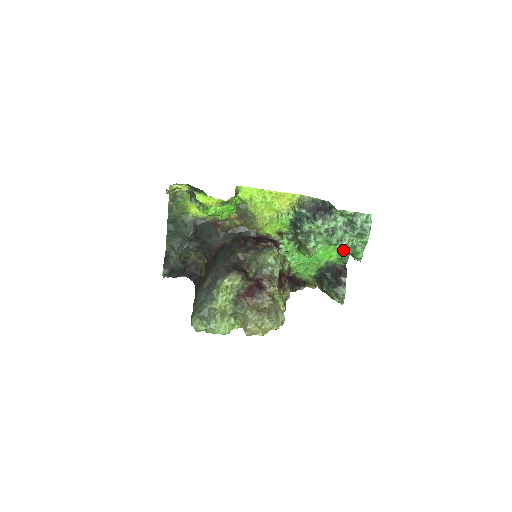
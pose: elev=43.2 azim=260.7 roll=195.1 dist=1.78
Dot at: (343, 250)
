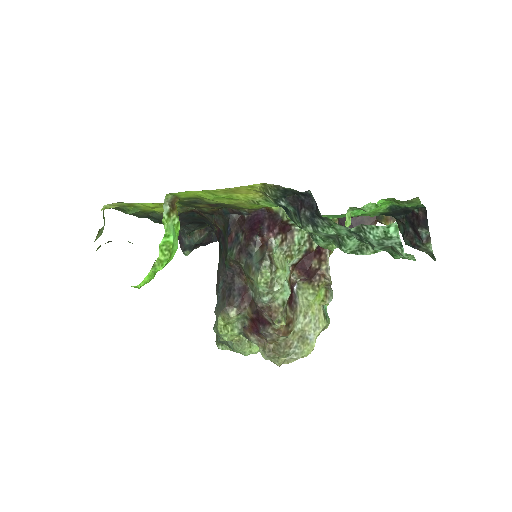
Dot at: (402, 204)
